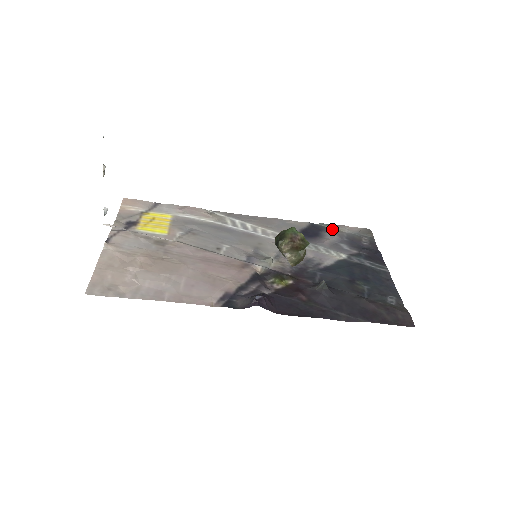
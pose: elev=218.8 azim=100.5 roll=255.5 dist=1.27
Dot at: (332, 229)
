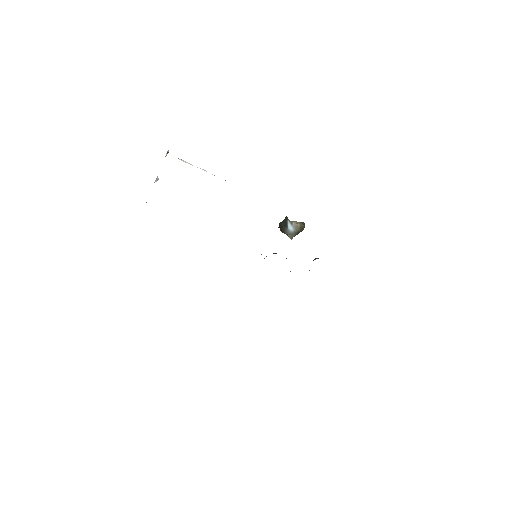
Dot at: occluded
